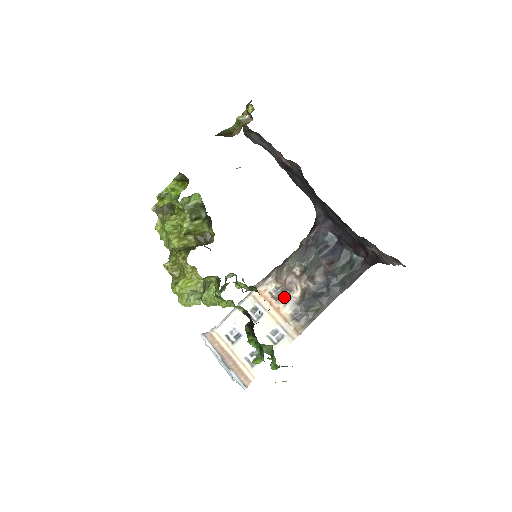
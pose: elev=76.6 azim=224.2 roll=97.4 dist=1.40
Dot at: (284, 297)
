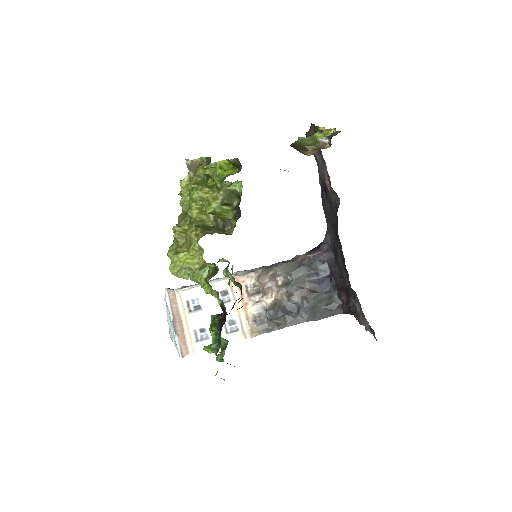
Dot at: (257, 297)
